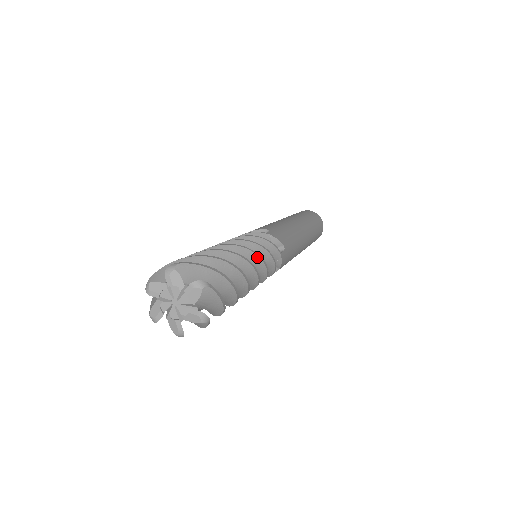
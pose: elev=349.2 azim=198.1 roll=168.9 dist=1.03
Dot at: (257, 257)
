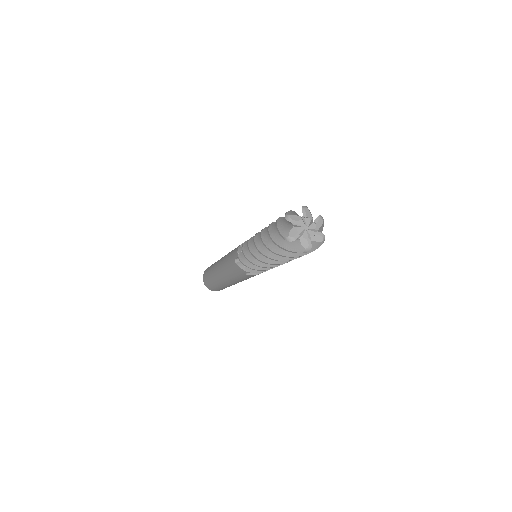
Dot at: occluded
